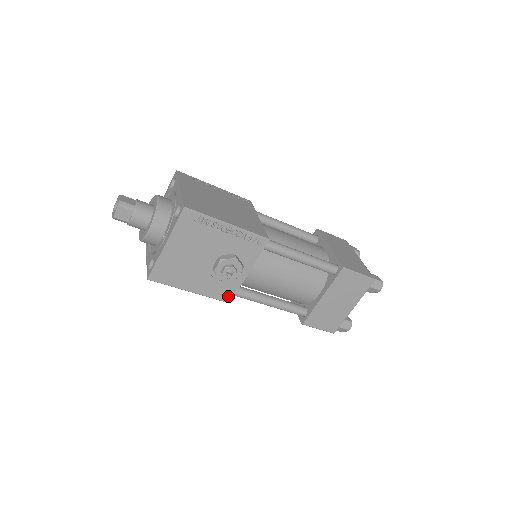
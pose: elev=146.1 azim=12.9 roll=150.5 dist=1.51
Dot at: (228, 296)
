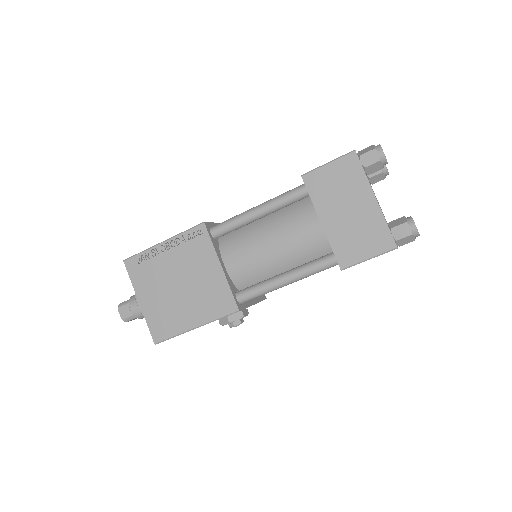
Dot at: occluded
